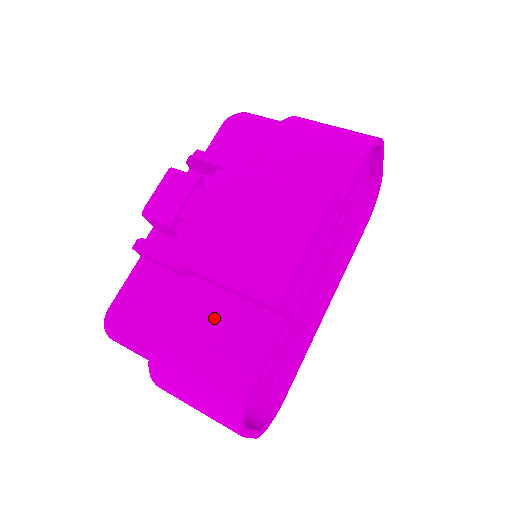
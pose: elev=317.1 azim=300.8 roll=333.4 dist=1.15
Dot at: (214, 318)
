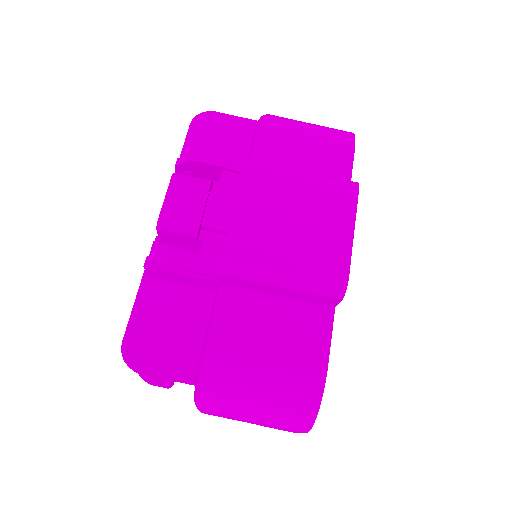
Dot at: (266, 323)
